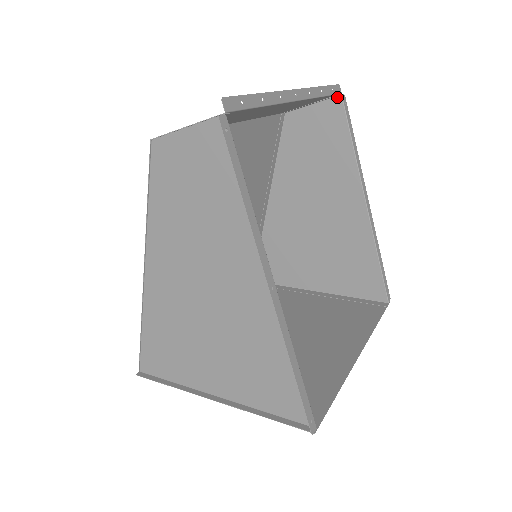
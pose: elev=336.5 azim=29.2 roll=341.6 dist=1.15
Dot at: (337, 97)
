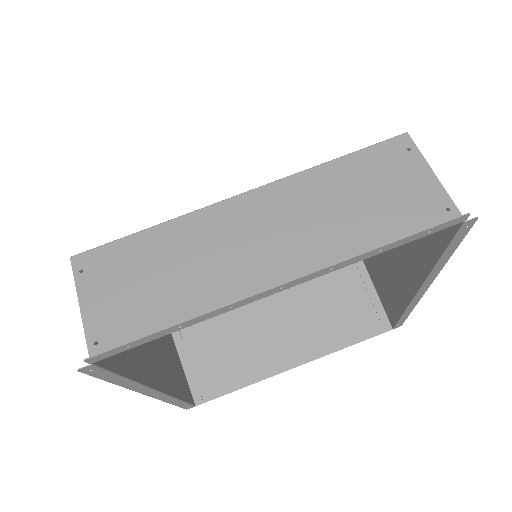
Dot at: (459, 215)
